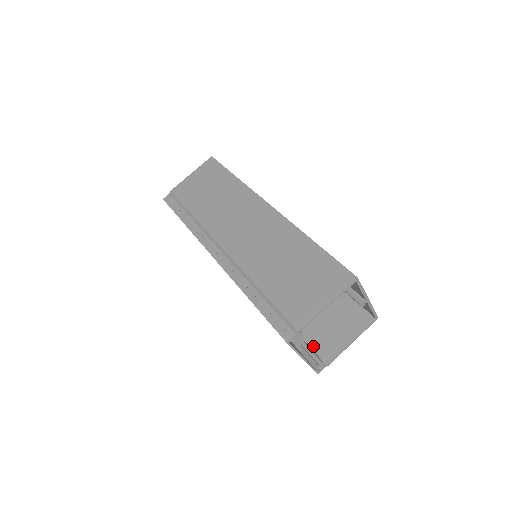
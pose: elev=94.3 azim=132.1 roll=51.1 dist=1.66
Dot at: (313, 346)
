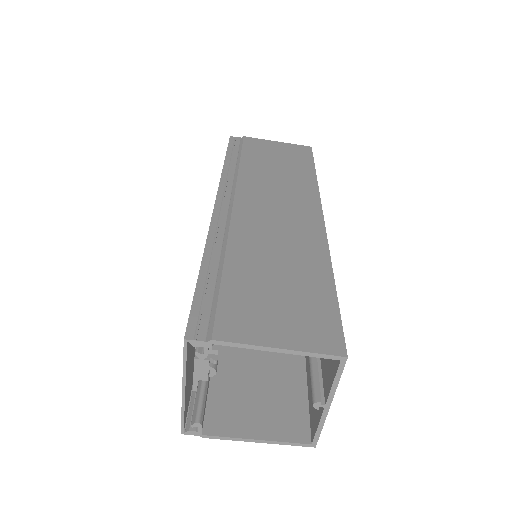
Dot at: (211, 399)
